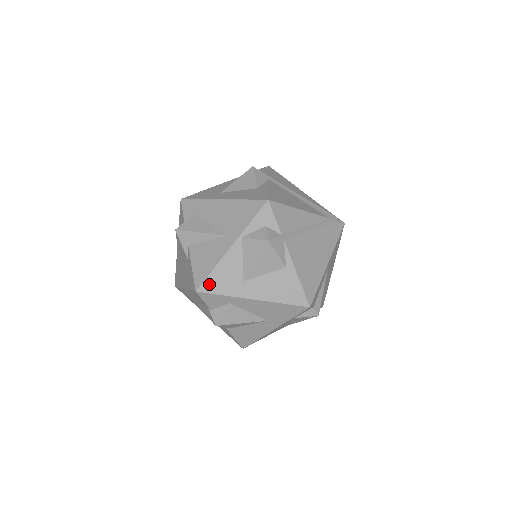
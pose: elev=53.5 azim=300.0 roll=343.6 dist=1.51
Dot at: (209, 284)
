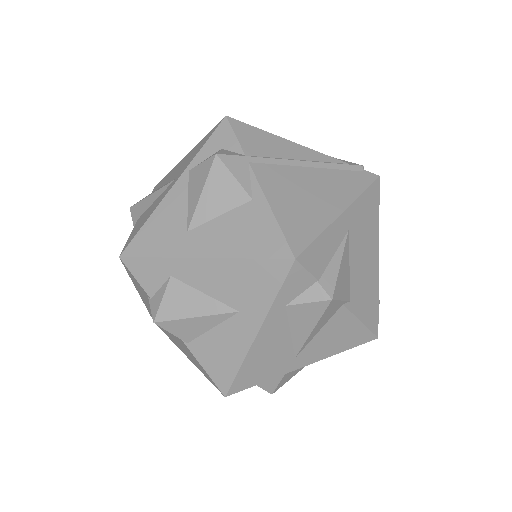
Dot at: (138, 243)
